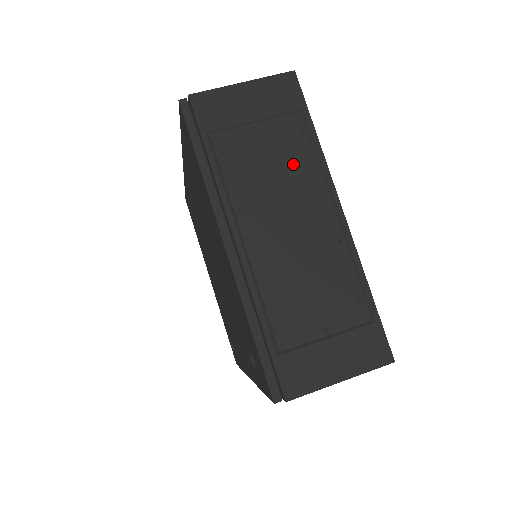
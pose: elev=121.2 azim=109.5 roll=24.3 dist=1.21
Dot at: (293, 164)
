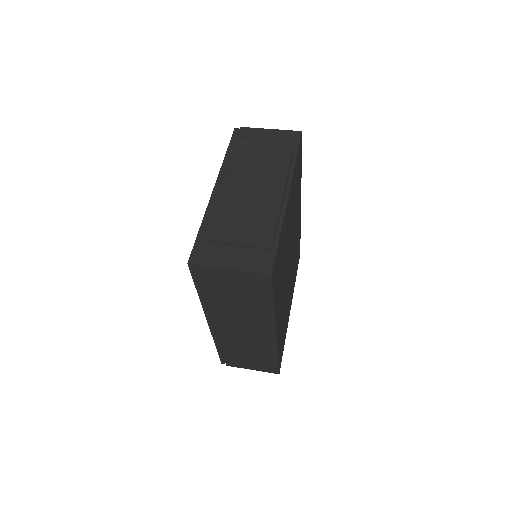
Dot at: (274, 166)
